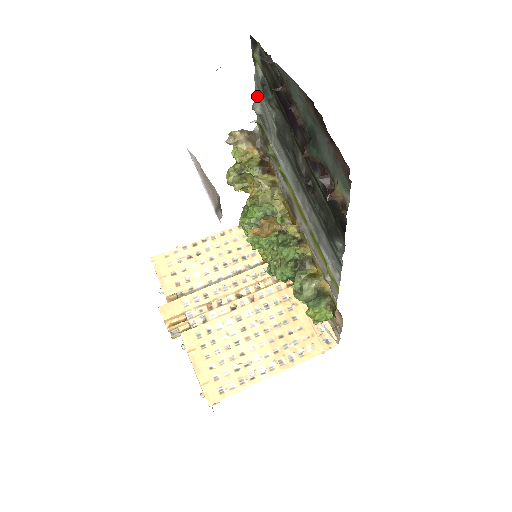
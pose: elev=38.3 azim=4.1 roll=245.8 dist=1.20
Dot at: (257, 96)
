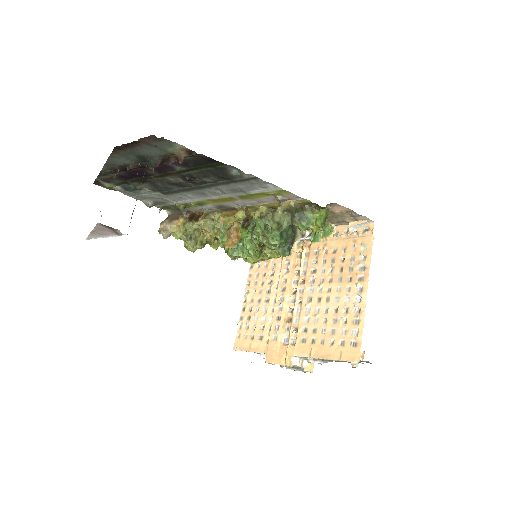
Dot at: (140, 199)
